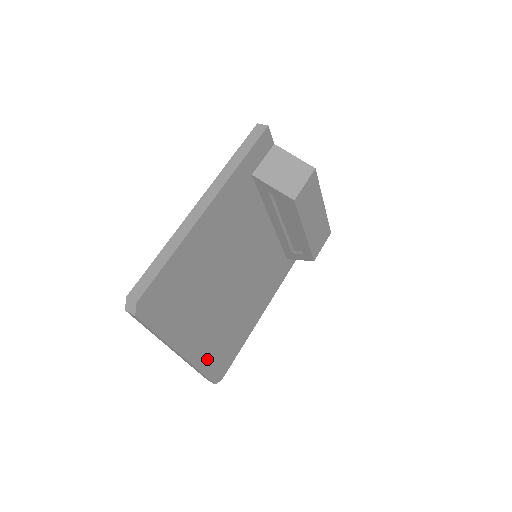
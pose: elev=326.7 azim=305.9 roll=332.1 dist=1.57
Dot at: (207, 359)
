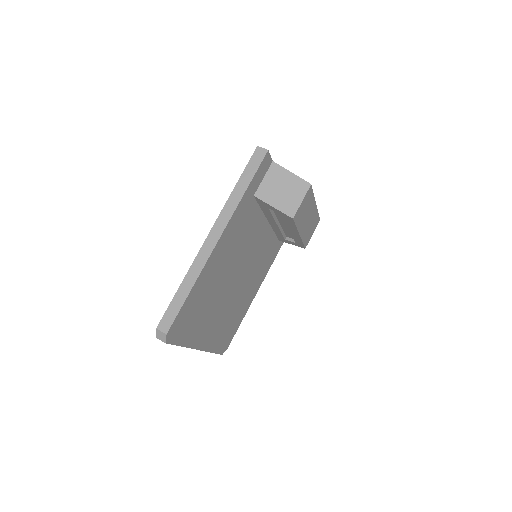
Dot at: (217, 342)
